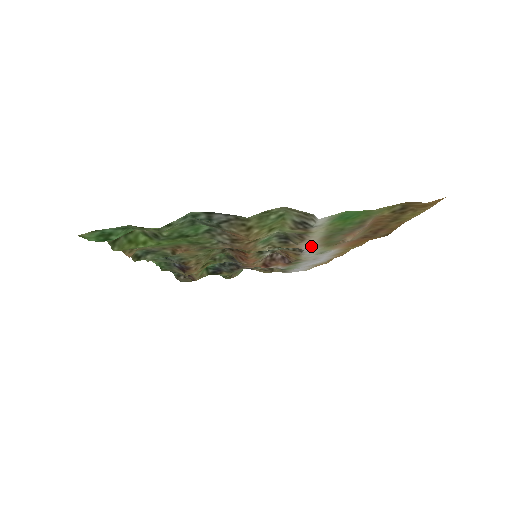
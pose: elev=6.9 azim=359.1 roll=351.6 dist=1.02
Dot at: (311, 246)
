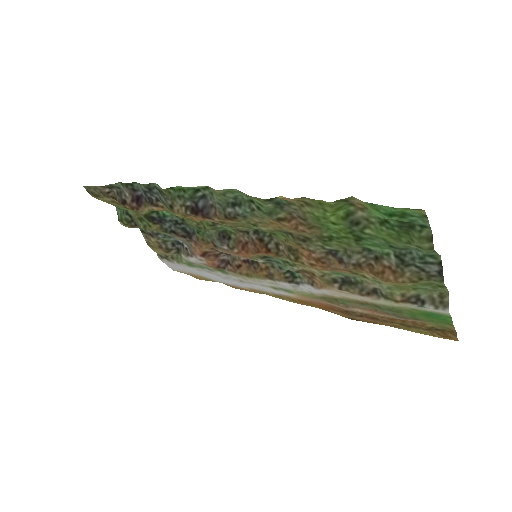
Dot at: (326, 292)
